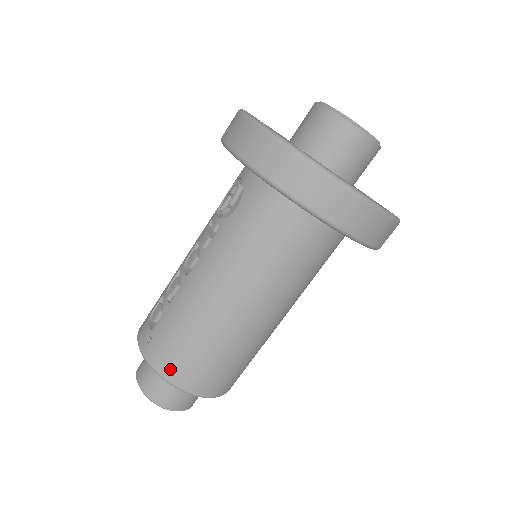
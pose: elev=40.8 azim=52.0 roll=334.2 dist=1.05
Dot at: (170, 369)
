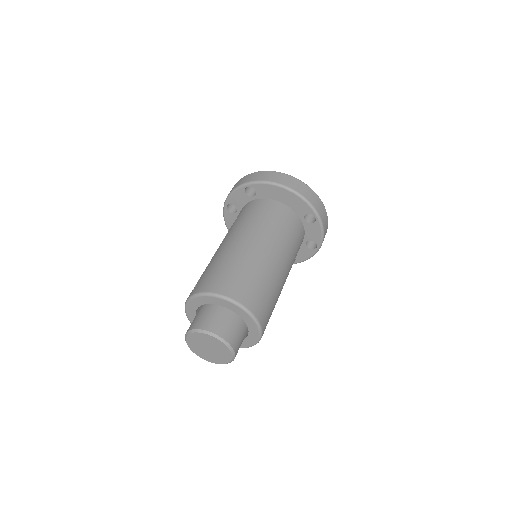
Dot at: (210, 286)
